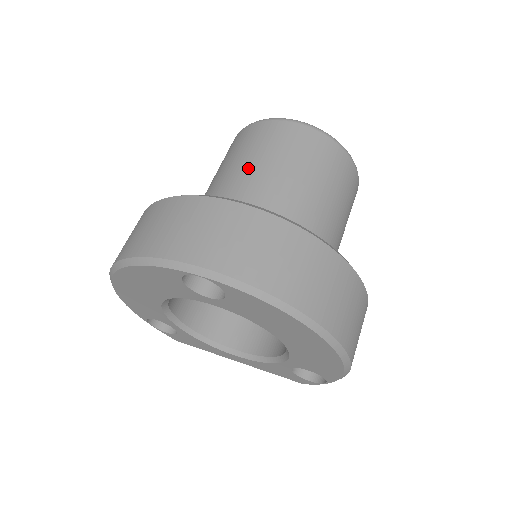
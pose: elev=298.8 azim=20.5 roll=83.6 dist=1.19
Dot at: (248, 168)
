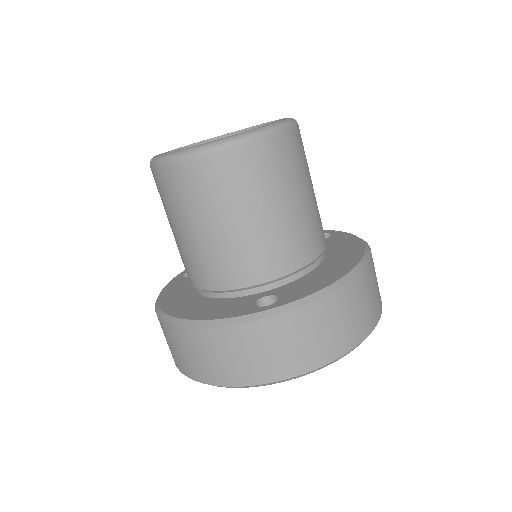
Dot at: (224, 231)
